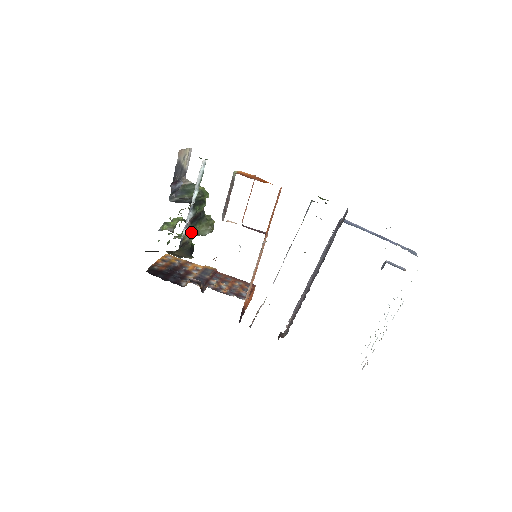
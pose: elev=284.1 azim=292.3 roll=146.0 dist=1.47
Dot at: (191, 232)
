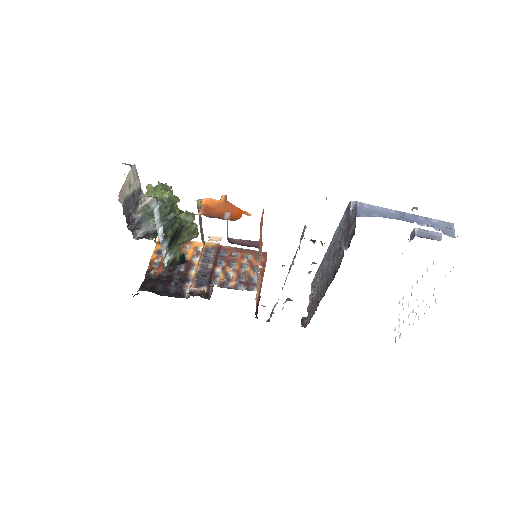
Dot at: occluded
